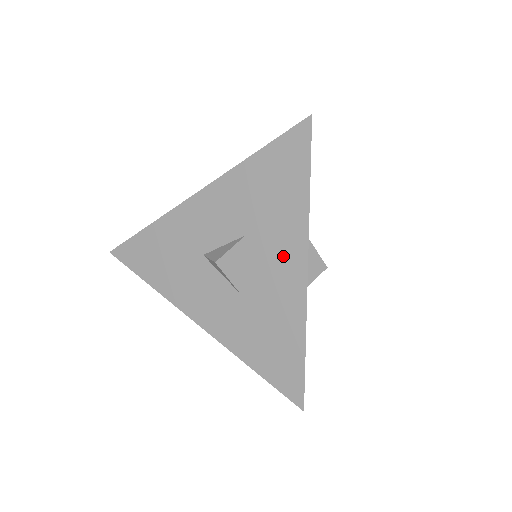
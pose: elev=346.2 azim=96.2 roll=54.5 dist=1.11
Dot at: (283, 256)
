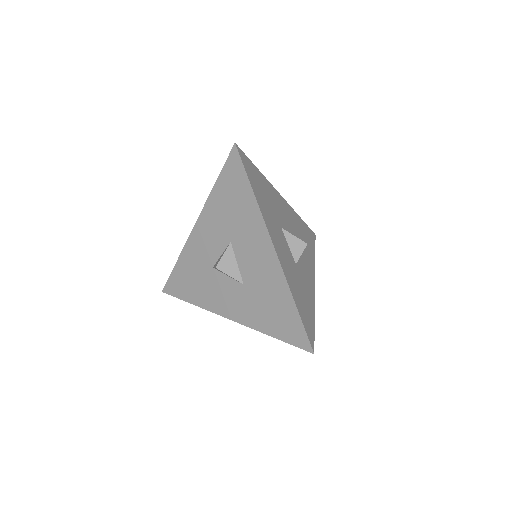
Dot at: (257, 245)
